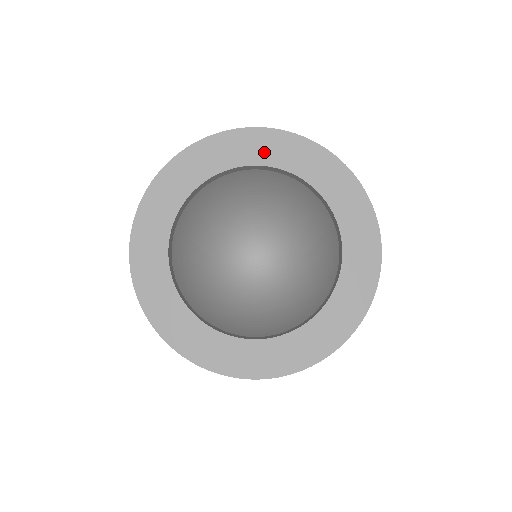
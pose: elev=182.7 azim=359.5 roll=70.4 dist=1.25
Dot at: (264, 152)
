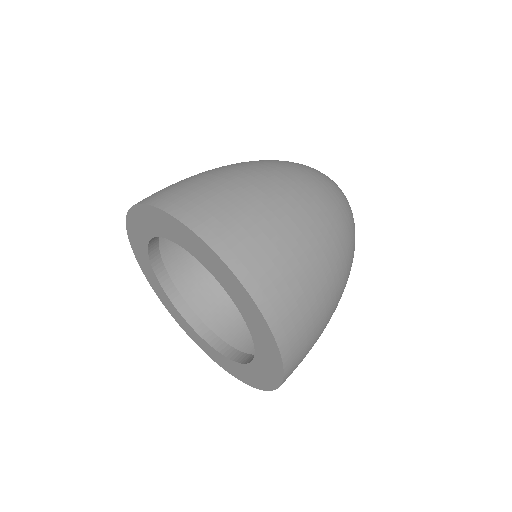
Dot at: (198, 252)
